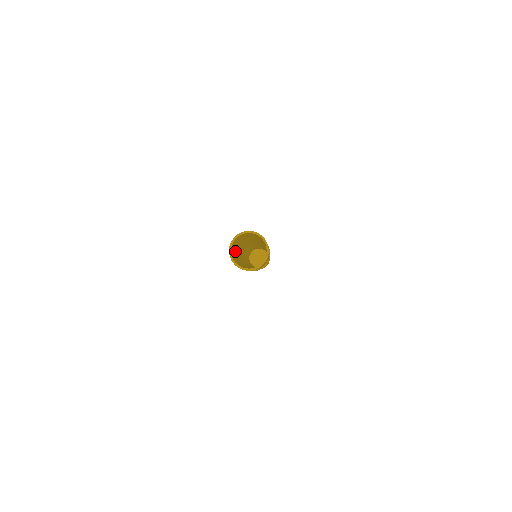
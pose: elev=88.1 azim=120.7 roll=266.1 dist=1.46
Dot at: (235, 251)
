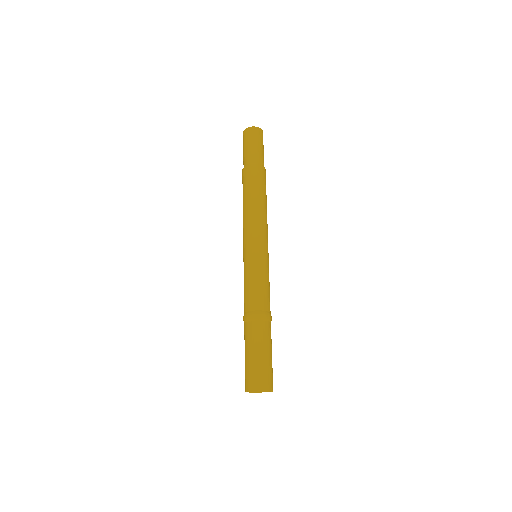
Dot at: (248, 353)
